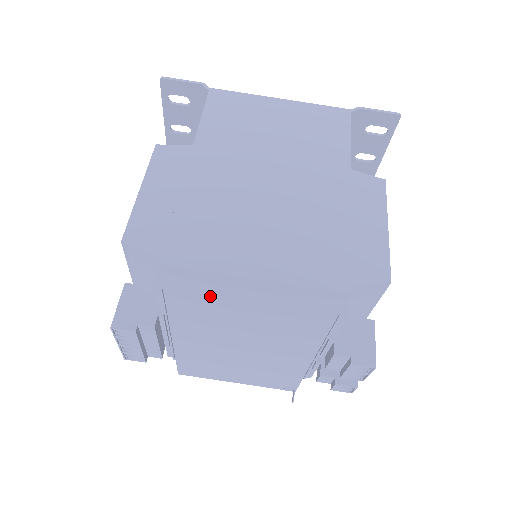
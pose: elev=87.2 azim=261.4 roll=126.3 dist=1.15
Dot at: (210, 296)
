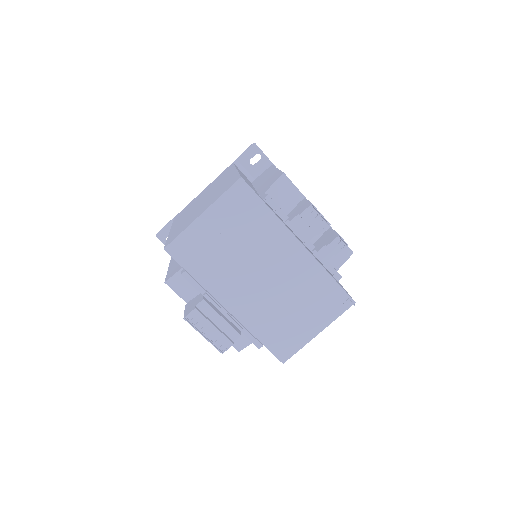
Dot at: (203, 250)
